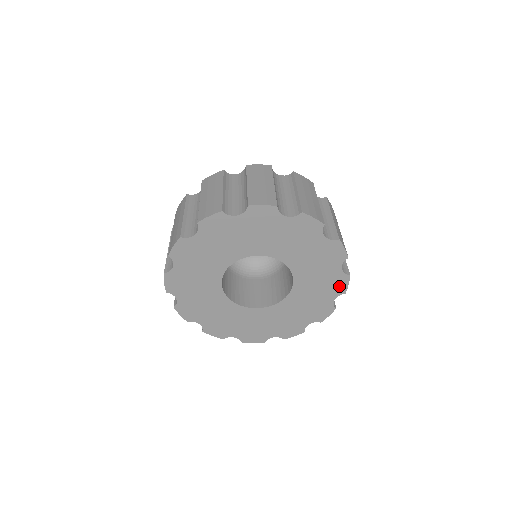
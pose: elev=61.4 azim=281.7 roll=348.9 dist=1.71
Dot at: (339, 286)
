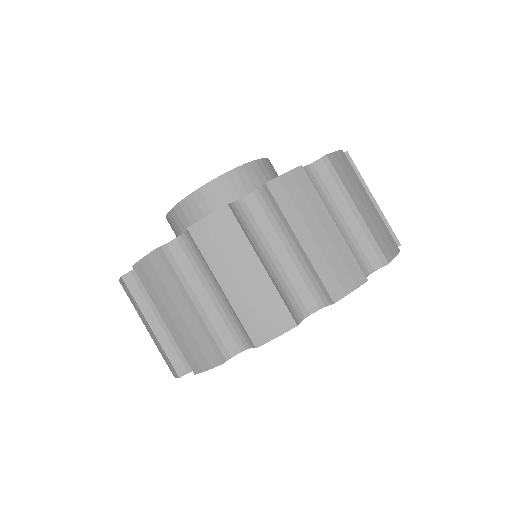
Dot at: occluded
